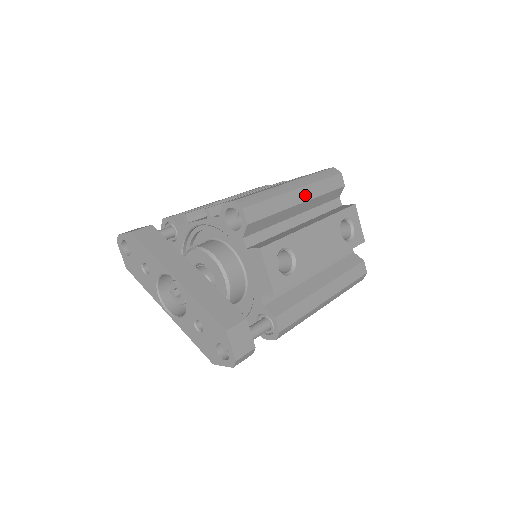
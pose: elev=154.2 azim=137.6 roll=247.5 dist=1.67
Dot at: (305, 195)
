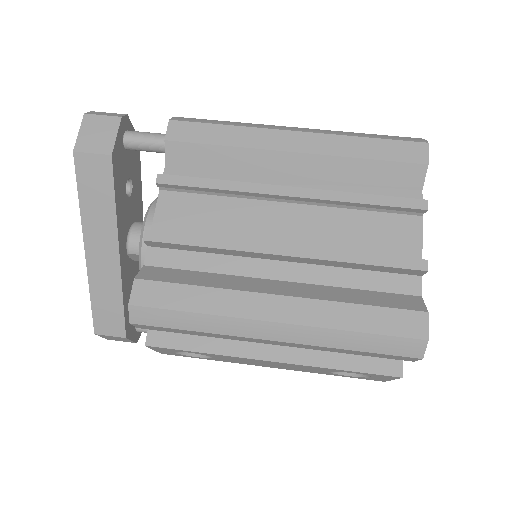
Dot at: (288, 344)
